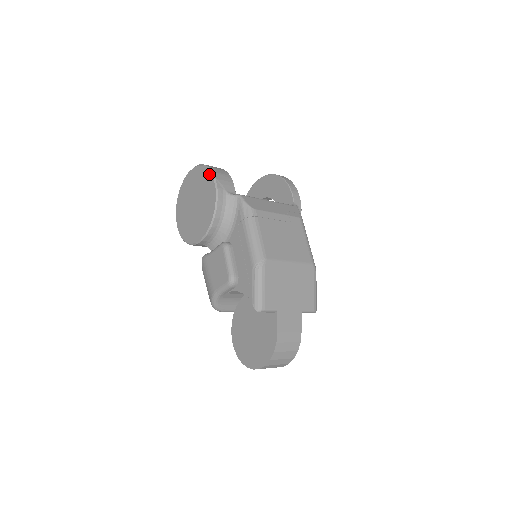
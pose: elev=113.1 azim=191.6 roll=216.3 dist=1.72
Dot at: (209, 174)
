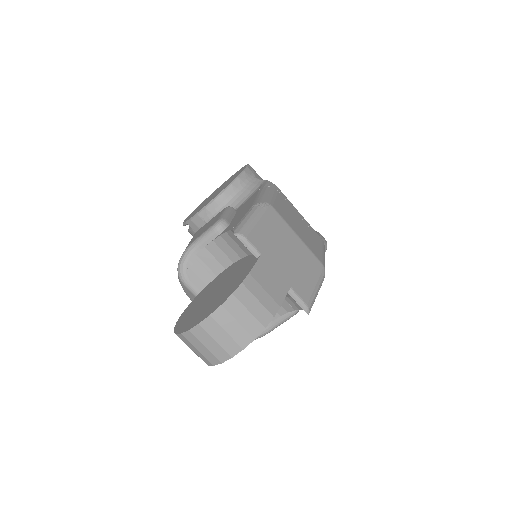
Dot at: occluded
